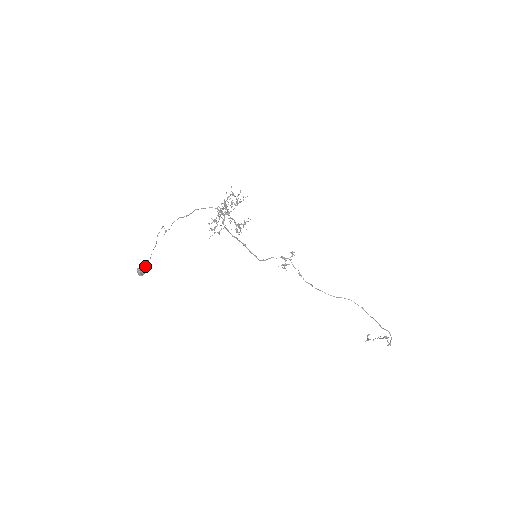
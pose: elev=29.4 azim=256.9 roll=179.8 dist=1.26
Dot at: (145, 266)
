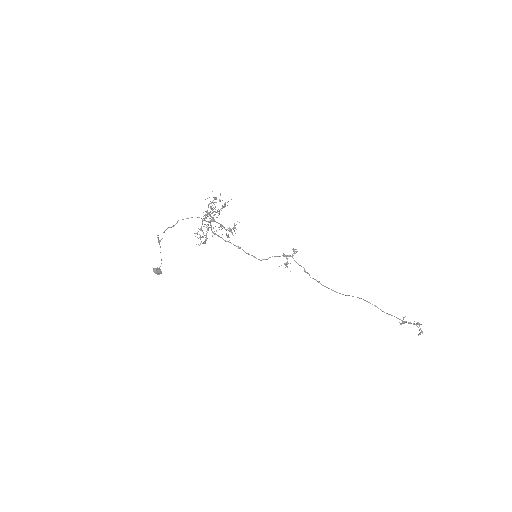
Dot at: occluded
